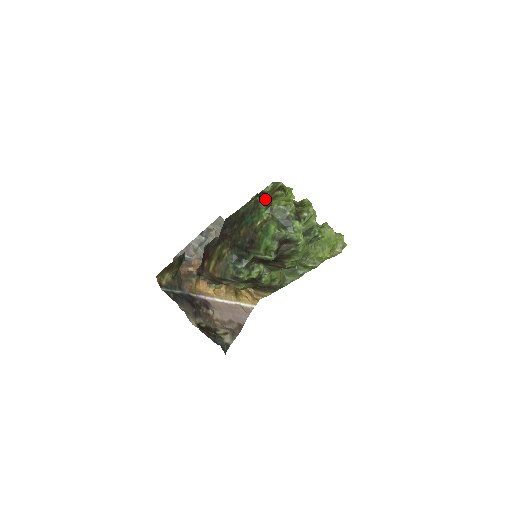
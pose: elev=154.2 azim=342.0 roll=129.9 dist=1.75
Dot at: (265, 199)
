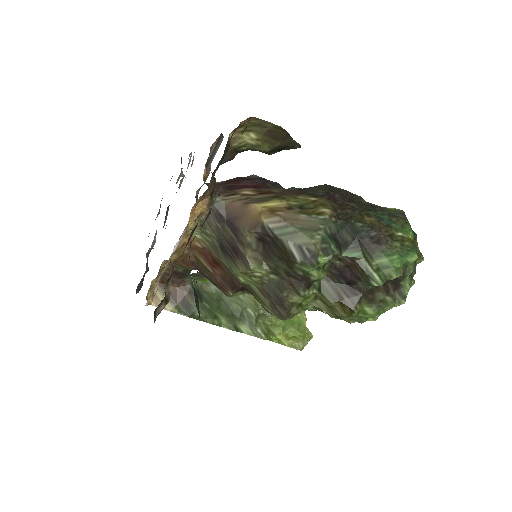
Dot at: occluded
